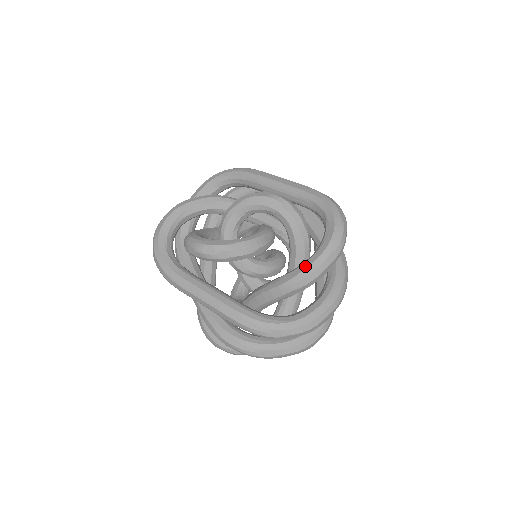
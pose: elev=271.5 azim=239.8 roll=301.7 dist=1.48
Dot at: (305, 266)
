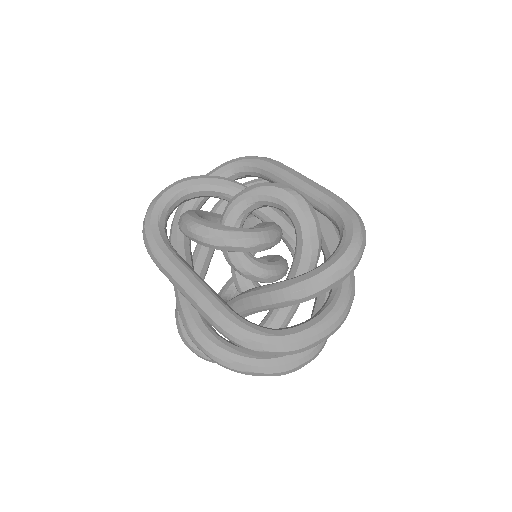
Dot at: (306, 276)
